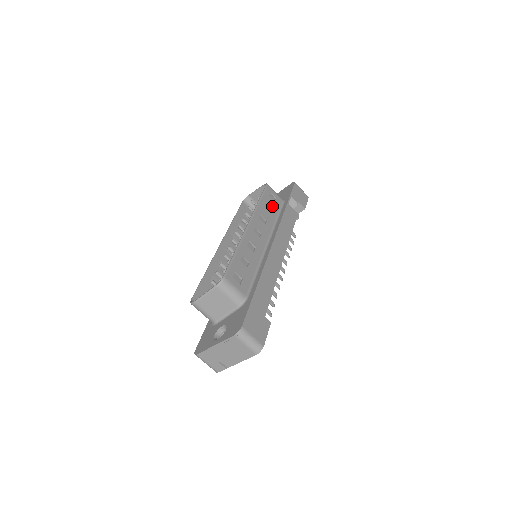
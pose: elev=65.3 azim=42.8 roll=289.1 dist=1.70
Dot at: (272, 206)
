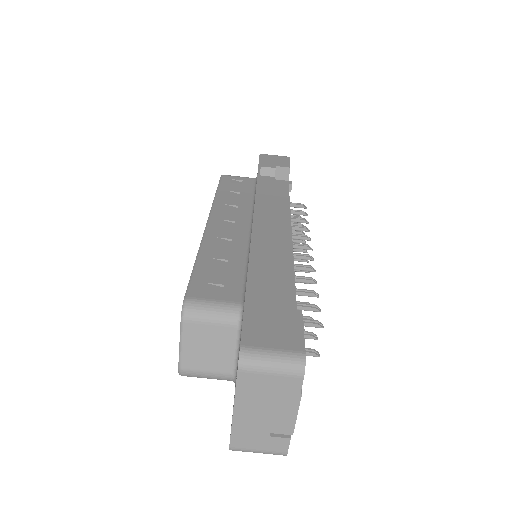
Dot at: (240, 189)
